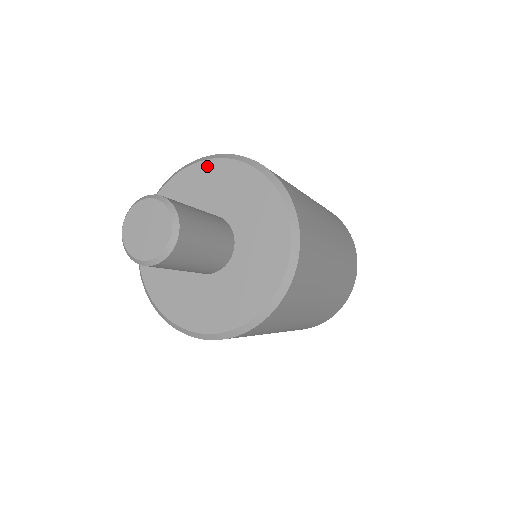
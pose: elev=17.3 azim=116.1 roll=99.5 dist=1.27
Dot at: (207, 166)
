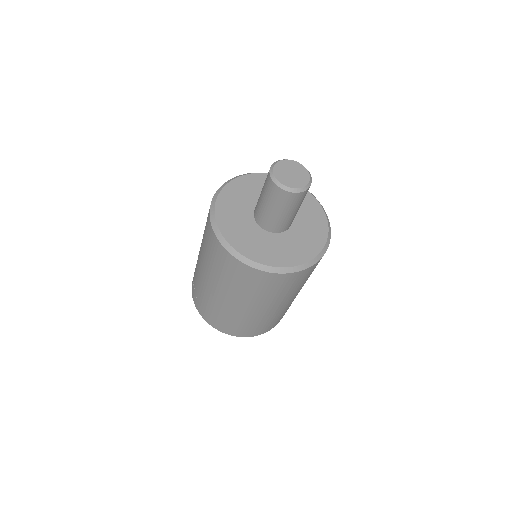
Dot at: (263, 176)
